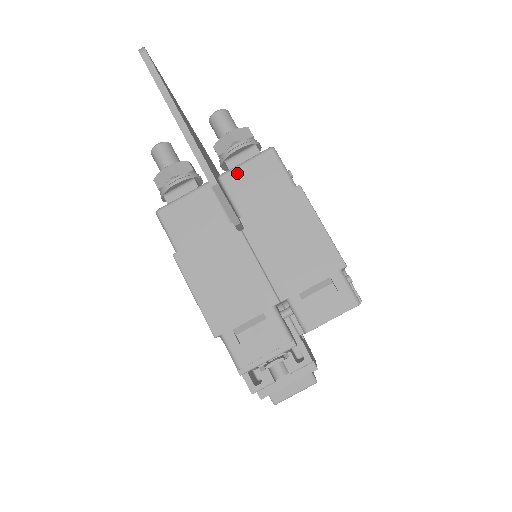
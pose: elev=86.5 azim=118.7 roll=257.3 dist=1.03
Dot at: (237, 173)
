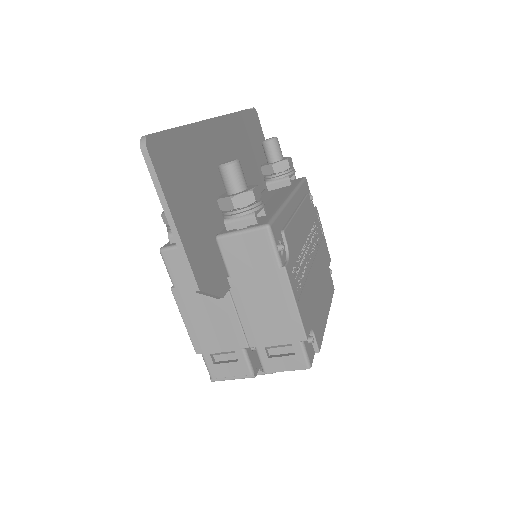
Dot at: (232, 240)
